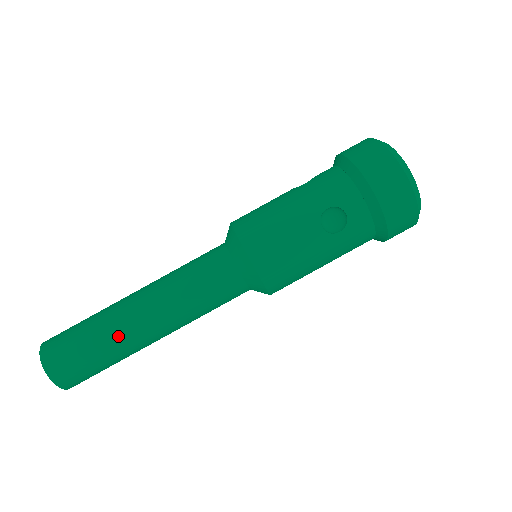
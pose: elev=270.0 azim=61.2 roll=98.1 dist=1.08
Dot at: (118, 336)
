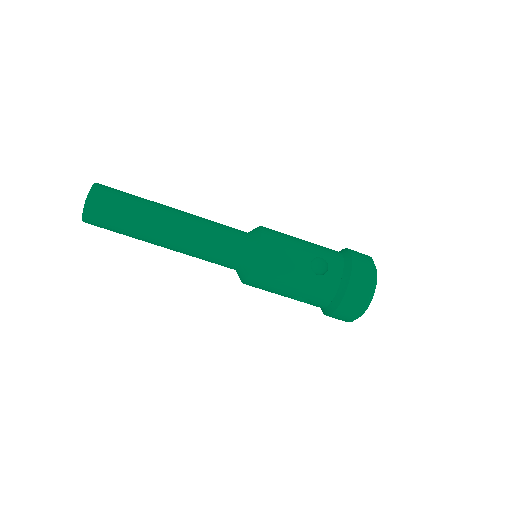
Dot at: (142, 240)
